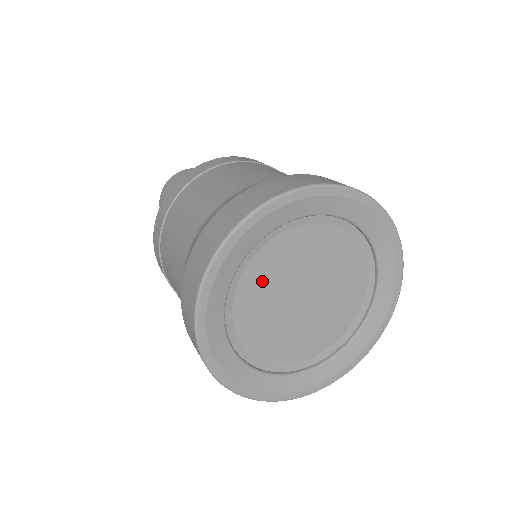
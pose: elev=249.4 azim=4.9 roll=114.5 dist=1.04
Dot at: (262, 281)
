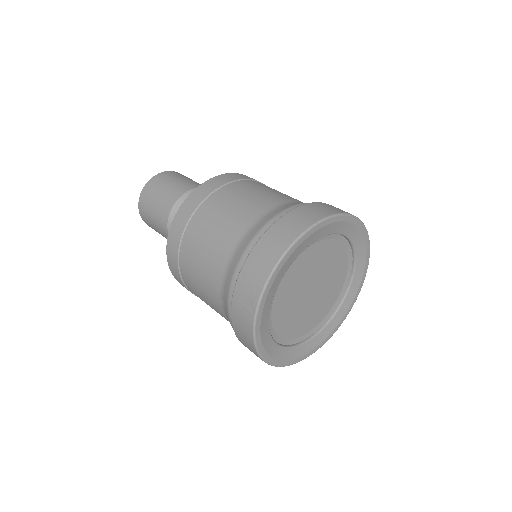
Dot at: (287, 320)
